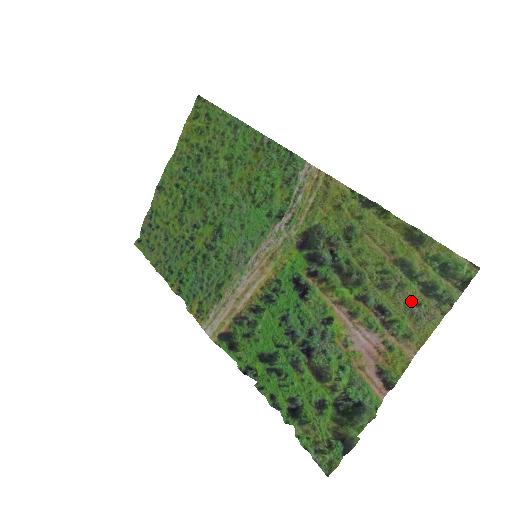
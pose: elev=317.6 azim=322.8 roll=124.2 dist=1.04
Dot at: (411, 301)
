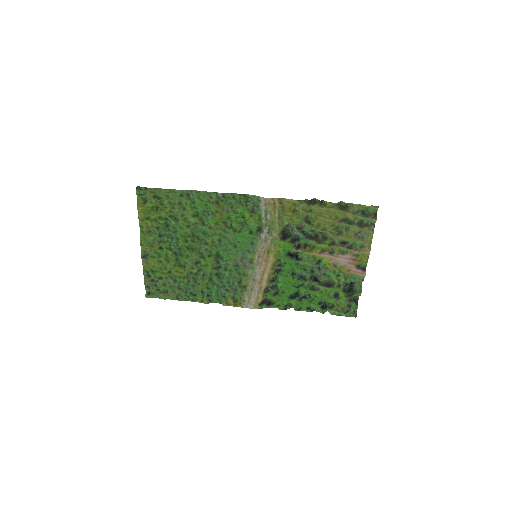
Dot at: (356, 233)
